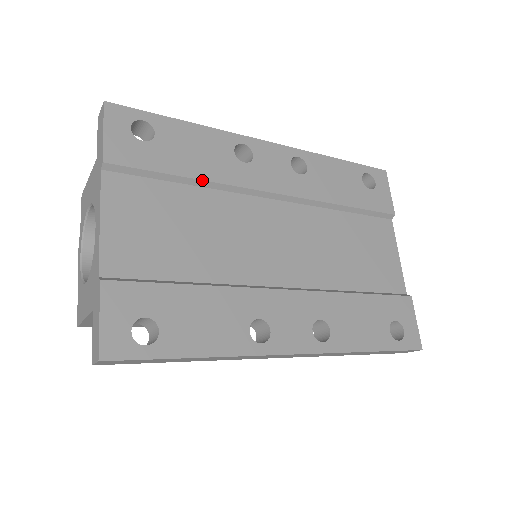
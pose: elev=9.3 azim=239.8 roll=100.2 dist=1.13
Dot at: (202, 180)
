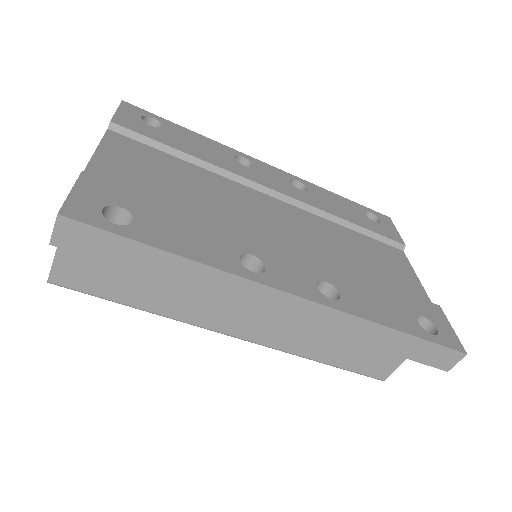
Dot at: (201, 160)
